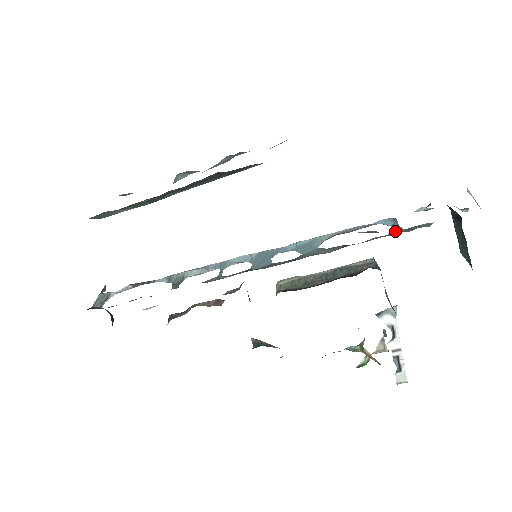
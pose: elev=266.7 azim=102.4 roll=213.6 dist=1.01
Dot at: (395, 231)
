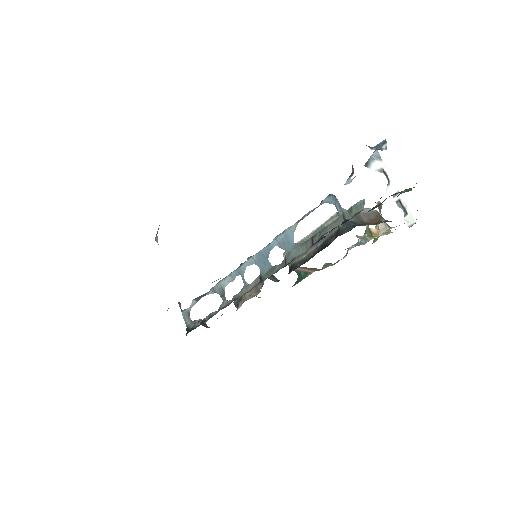
Dot at: (340, 215)
